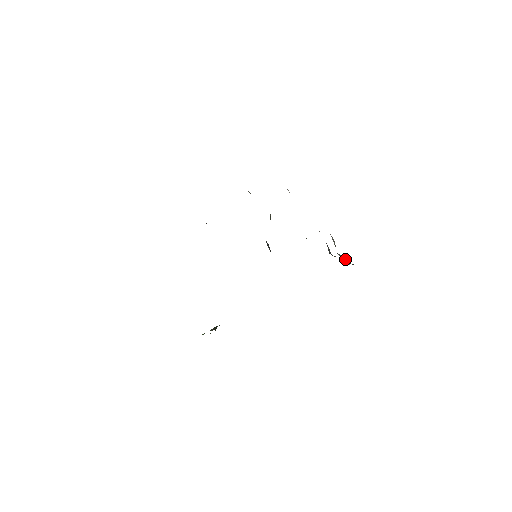
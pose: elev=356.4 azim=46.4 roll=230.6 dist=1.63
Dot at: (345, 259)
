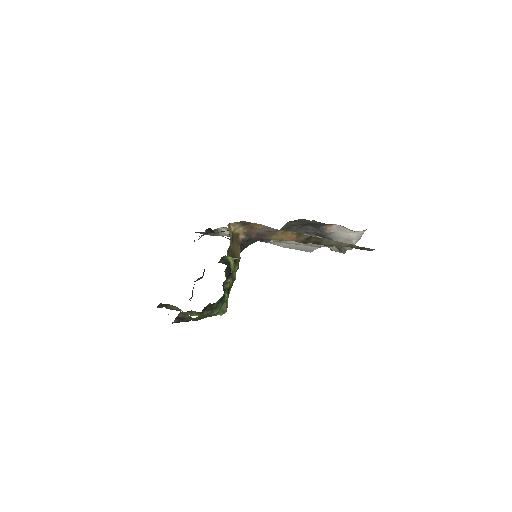
Dot at: (342, 234)
